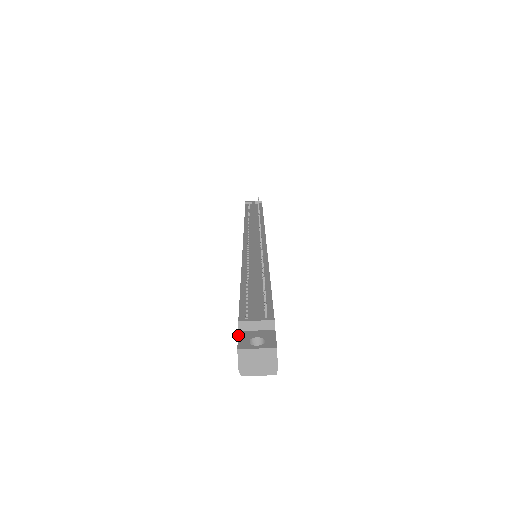
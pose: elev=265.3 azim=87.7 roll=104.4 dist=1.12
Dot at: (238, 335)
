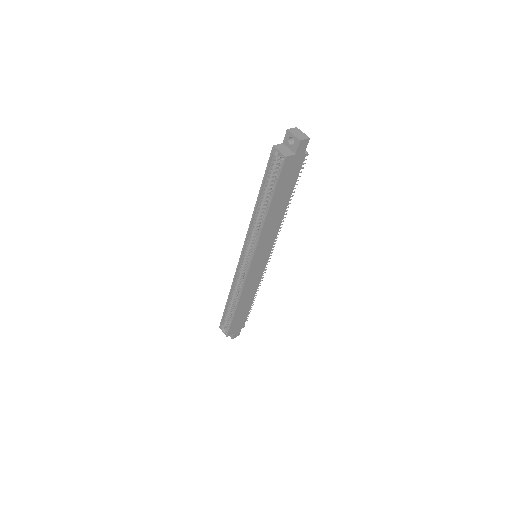
Dot at: occluded
